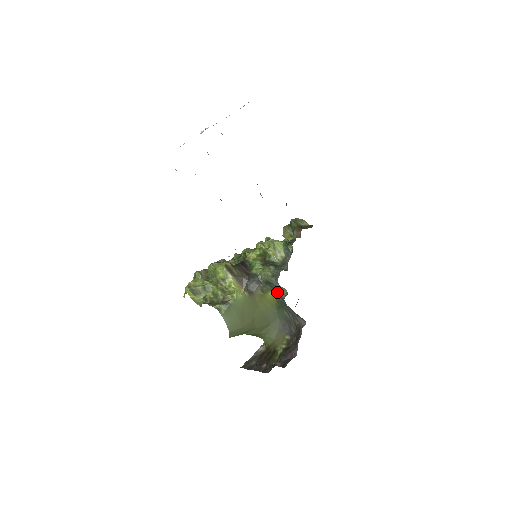
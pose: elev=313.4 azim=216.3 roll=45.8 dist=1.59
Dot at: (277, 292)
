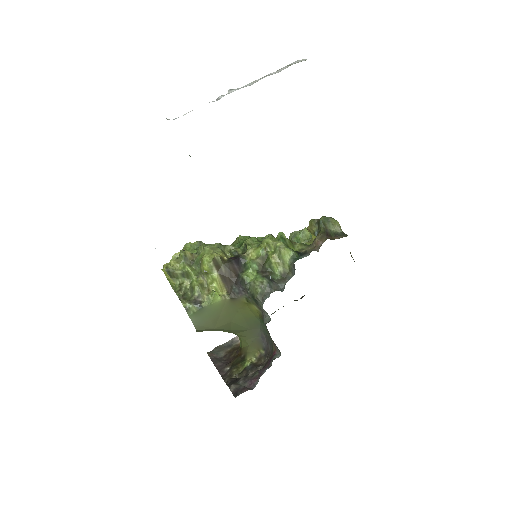
Dot at: (261, 310)
